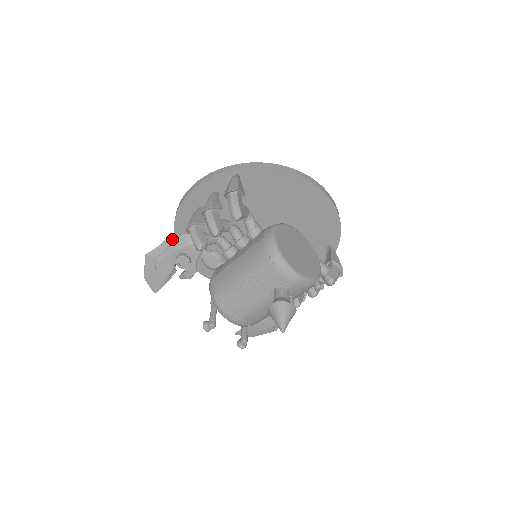
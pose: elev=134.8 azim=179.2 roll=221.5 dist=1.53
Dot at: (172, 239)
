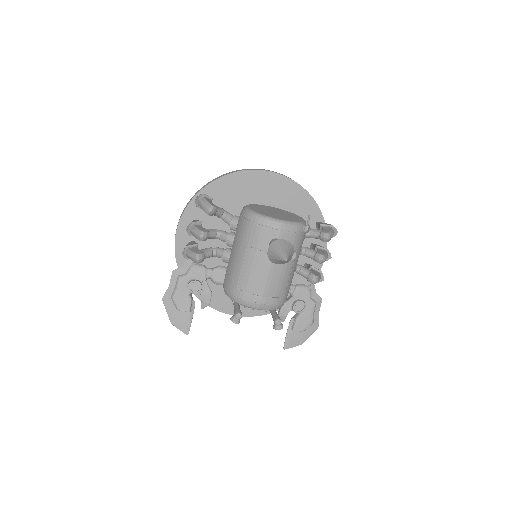
Dot at: (177, 272)
